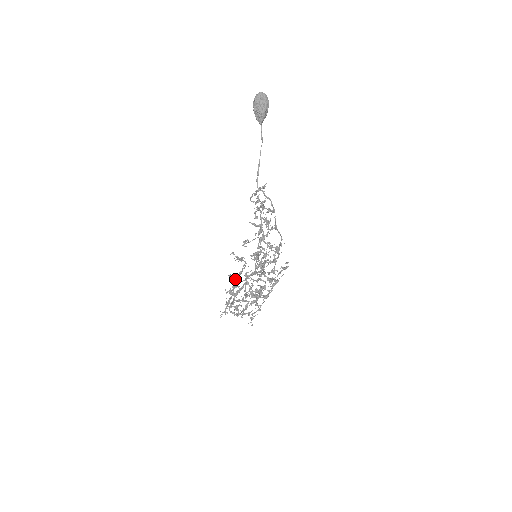
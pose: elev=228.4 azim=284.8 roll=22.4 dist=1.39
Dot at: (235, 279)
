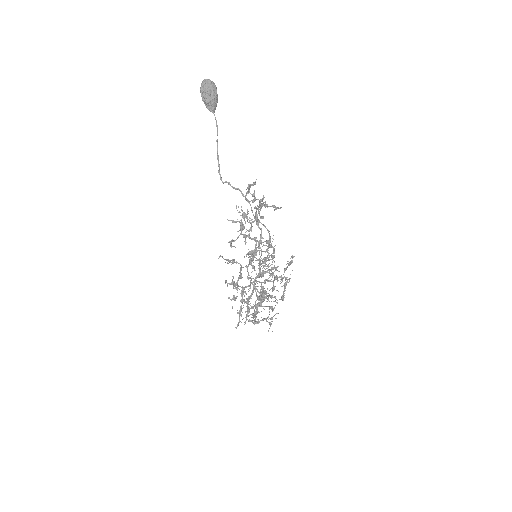
Dot at: occluded
